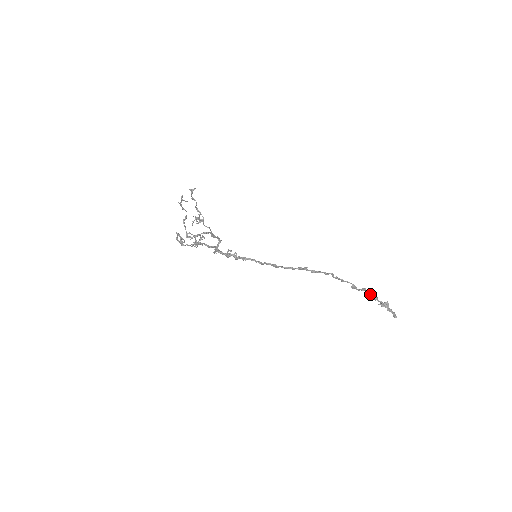
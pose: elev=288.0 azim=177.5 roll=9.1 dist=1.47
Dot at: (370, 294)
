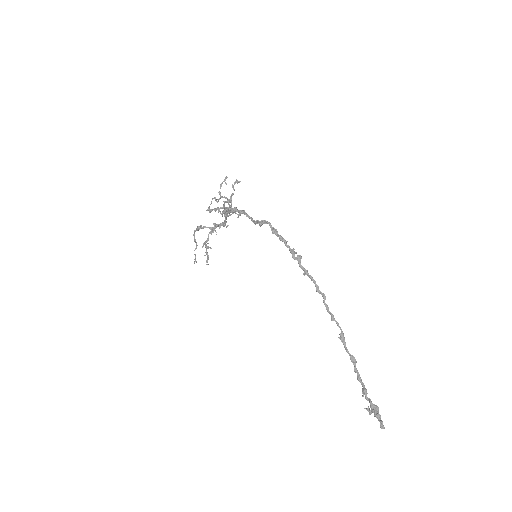
Dot at: (359, 378)
